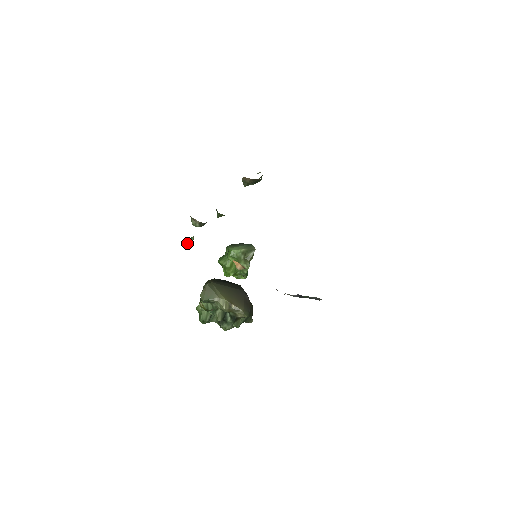
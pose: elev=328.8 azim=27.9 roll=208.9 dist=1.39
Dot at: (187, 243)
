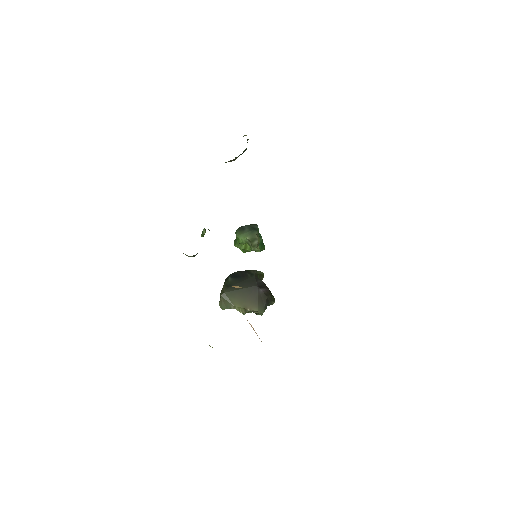
Dot at: (201, 236)
